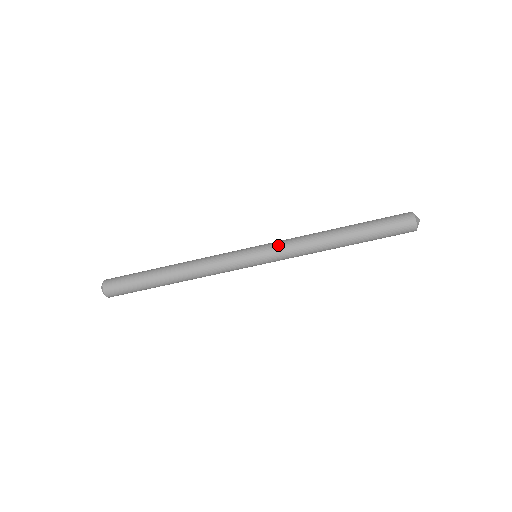
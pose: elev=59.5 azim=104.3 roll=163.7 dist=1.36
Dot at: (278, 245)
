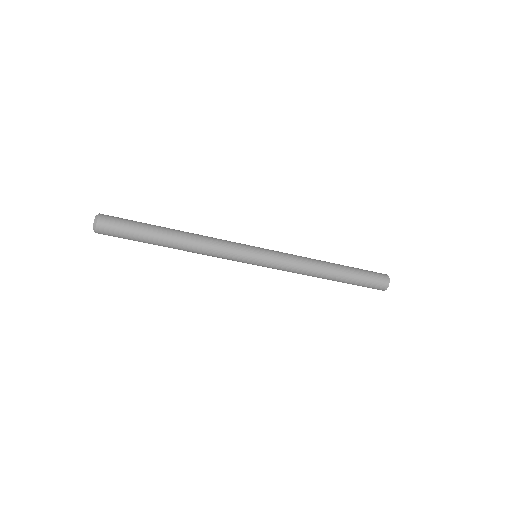
Dot at: (281, 254)
